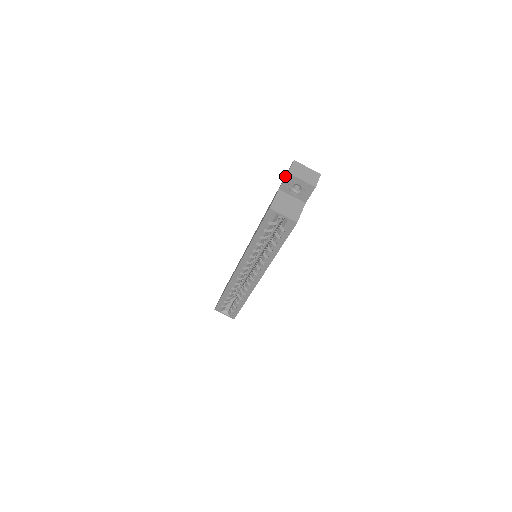
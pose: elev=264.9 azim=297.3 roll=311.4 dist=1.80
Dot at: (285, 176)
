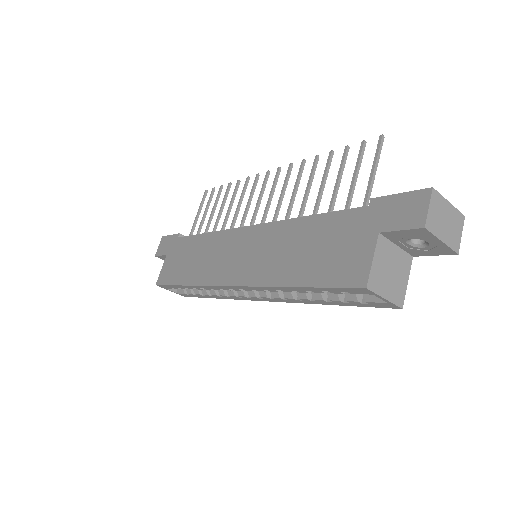
Dot at: (413, 228)
